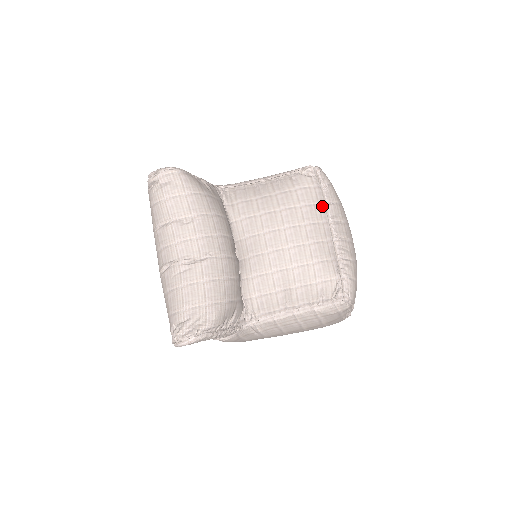
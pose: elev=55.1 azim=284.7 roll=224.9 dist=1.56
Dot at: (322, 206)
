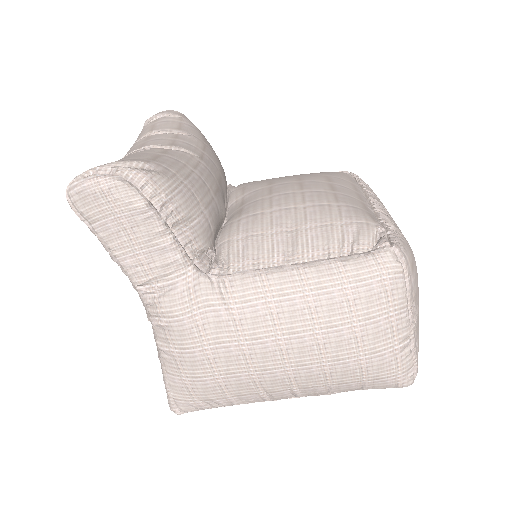
Dot at: (358, 187)
